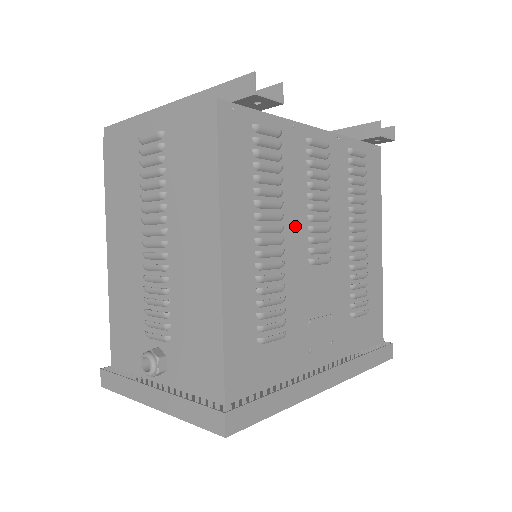
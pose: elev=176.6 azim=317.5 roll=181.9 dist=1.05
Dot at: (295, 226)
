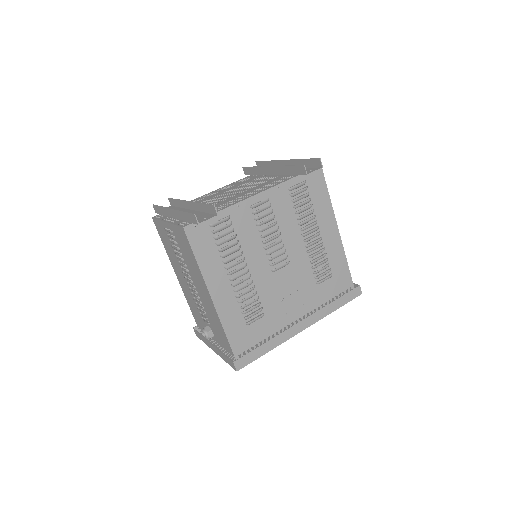
Dot at: (256, 258)
